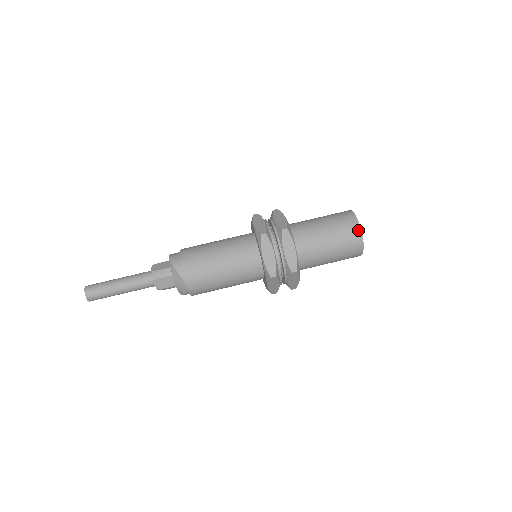
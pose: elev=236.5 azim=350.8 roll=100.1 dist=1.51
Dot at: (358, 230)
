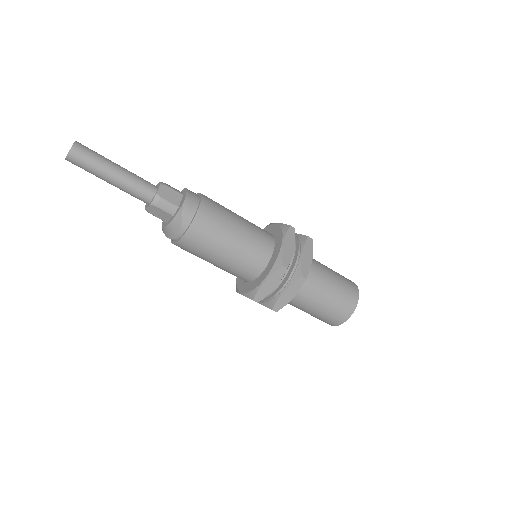
Dot at: (348, 315)
